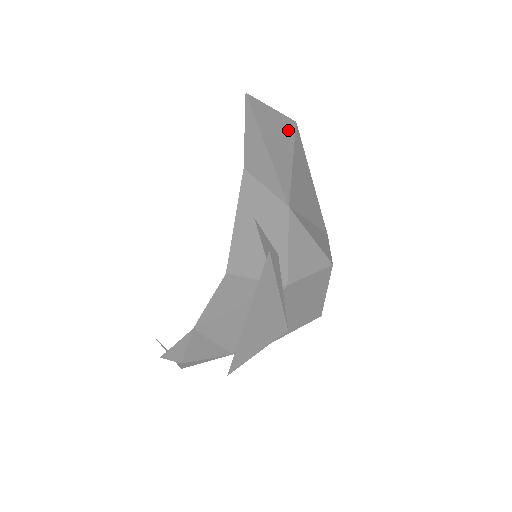
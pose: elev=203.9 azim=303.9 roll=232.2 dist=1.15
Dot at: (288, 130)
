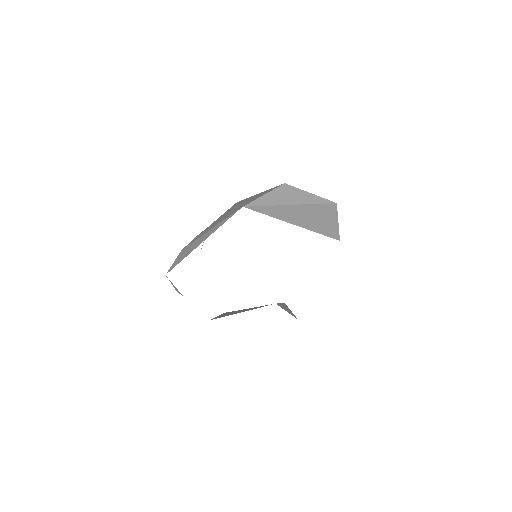
Dot at: occluded
